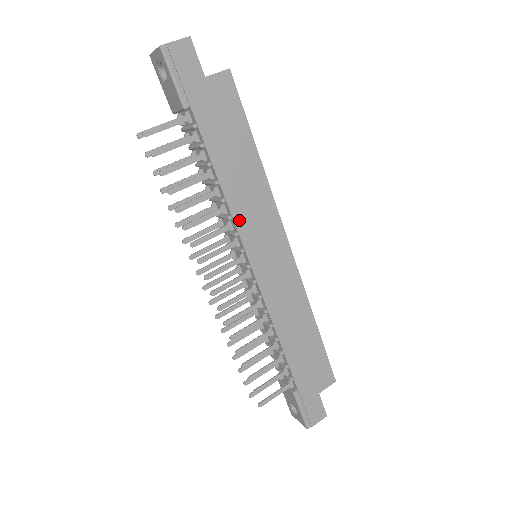
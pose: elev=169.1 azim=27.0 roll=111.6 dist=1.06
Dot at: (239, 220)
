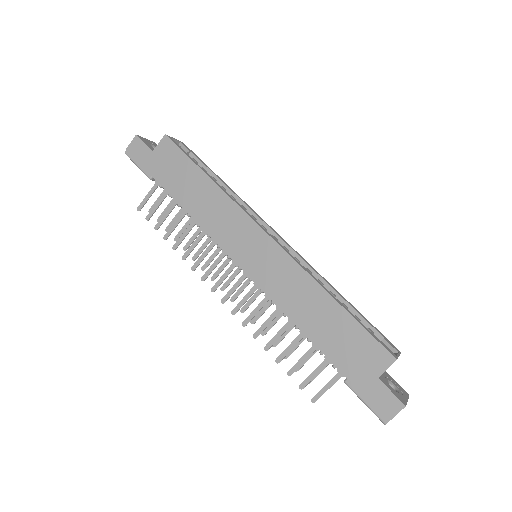
Dot at: (214, 234)
